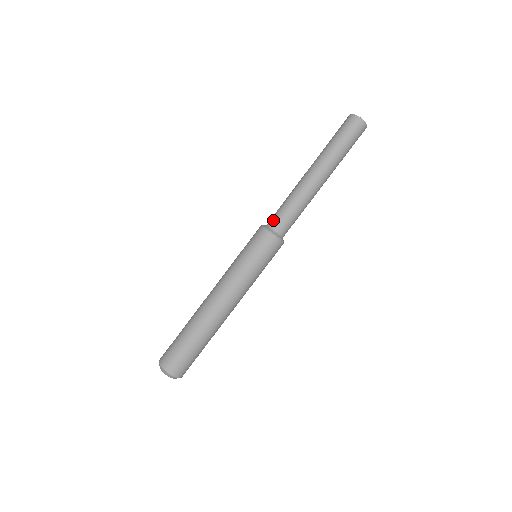
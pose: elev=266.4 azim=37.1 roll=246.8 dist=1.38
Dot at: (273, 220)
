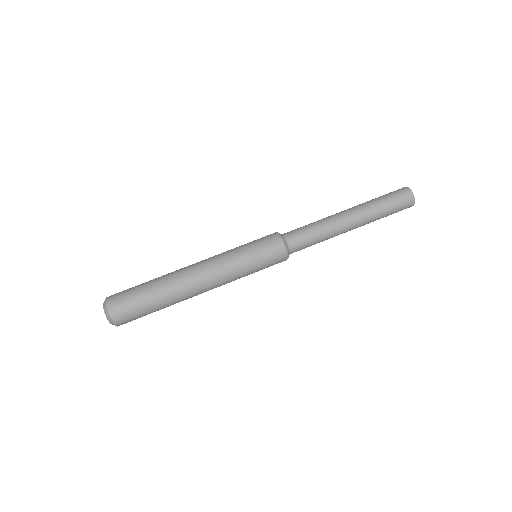
Dot at: (291, 234)
